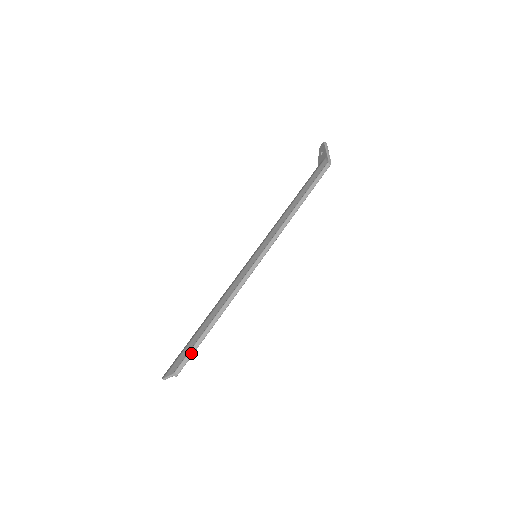
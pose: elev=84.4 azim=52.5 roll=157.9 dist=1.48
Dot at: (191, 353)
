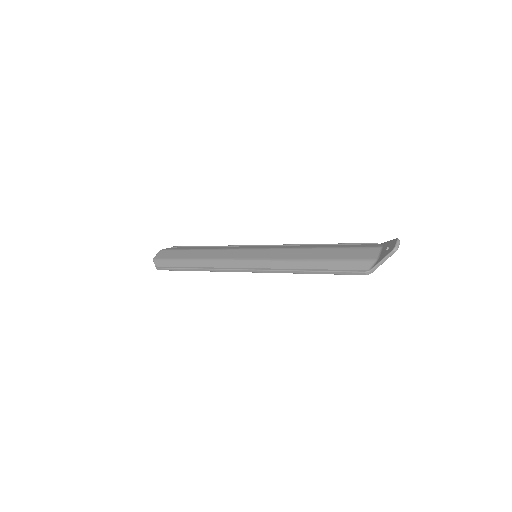
Dot at: (169, 269)
